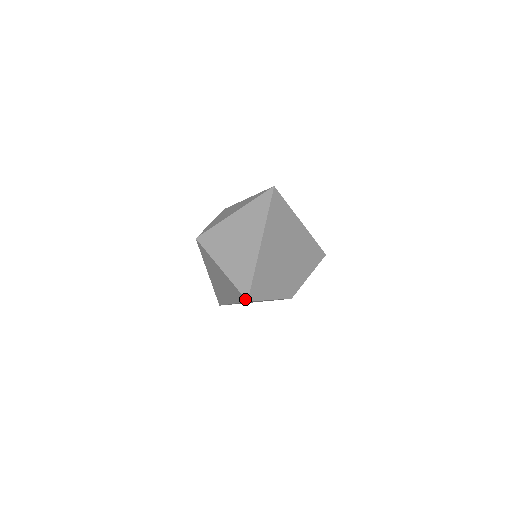
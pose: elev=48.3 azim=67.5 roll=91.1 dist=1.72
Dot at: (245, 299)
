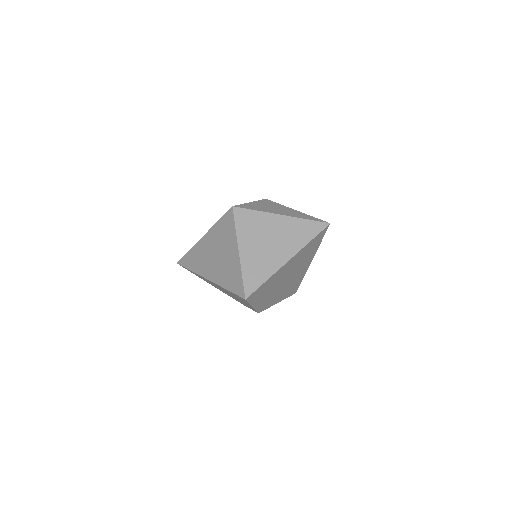
Dot at: (244, 295)
